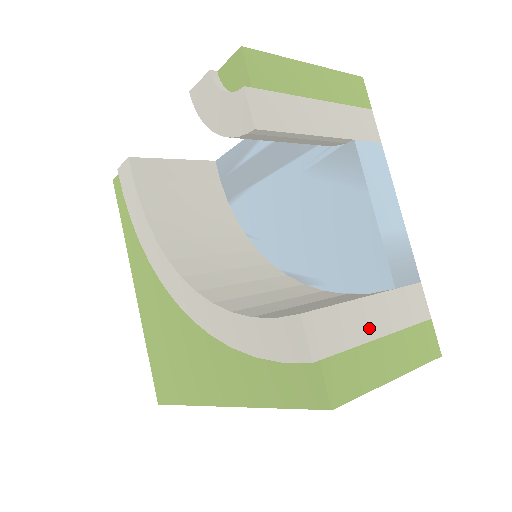
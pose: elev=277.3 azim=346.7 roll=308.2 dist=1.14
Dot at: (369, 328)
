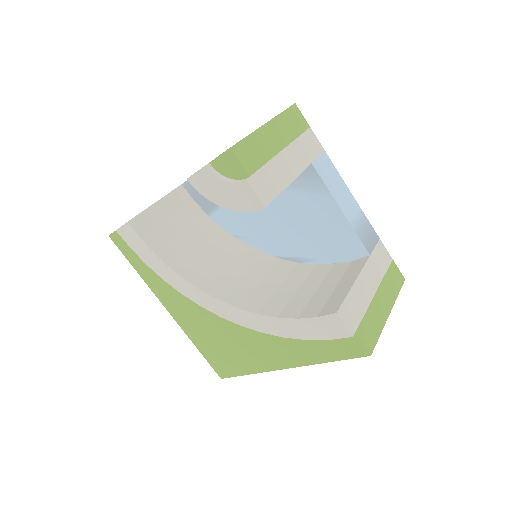
Dot at: (368, 293)
